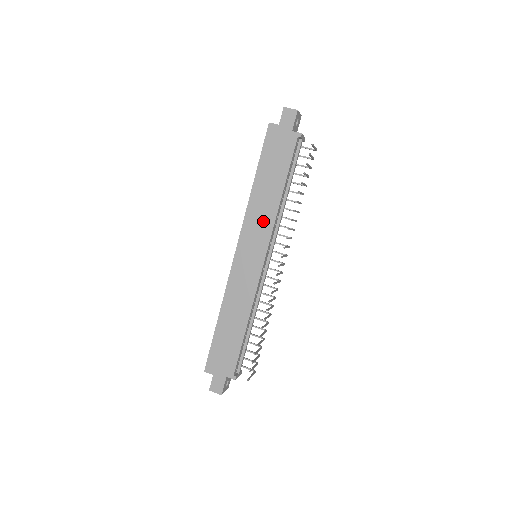
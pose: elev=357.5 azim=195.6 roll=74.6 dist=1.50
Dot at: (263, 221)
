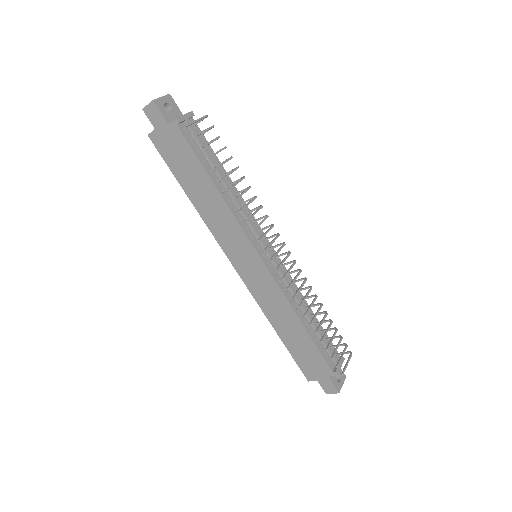
Dot at: (227, 226)
